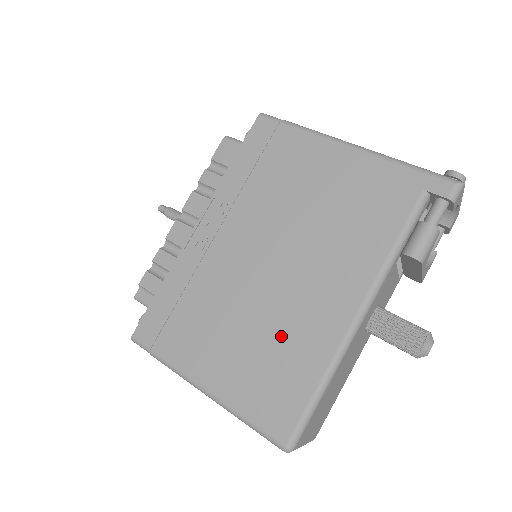
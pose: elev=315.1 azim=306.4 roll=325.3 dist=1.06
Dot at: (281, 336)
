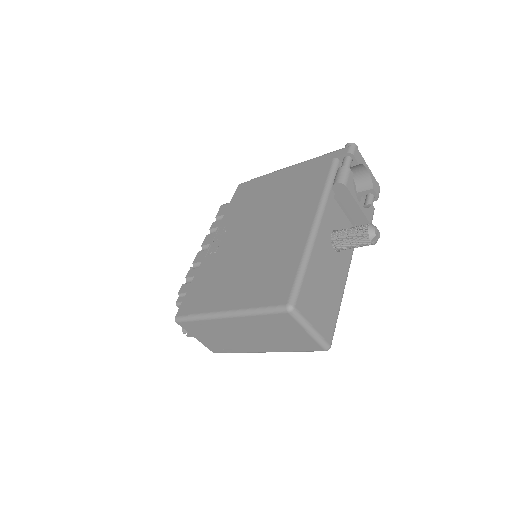
Dot at: (271, 257)
